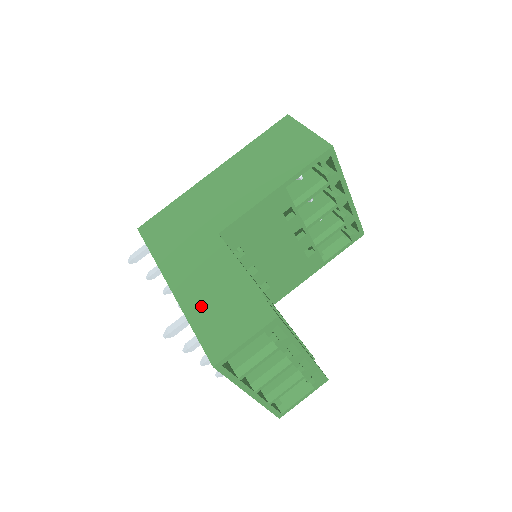
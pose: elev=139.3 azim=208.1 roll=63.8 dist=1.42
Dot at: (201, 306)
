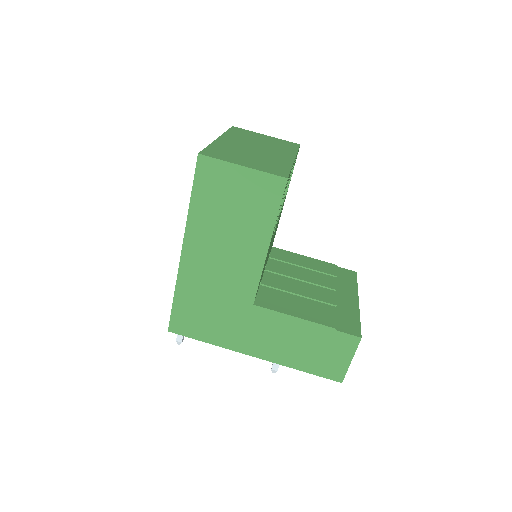
Dot at: (296, 357)
